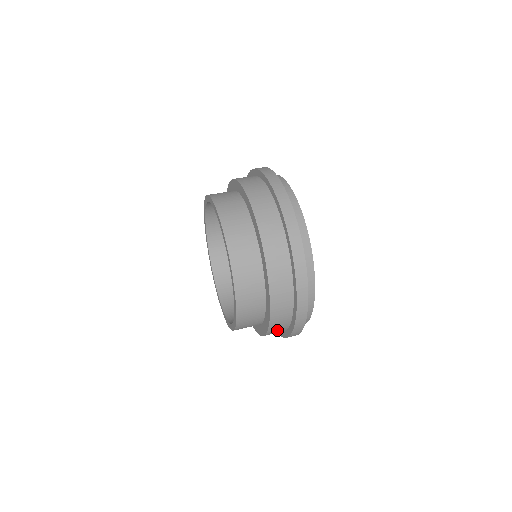
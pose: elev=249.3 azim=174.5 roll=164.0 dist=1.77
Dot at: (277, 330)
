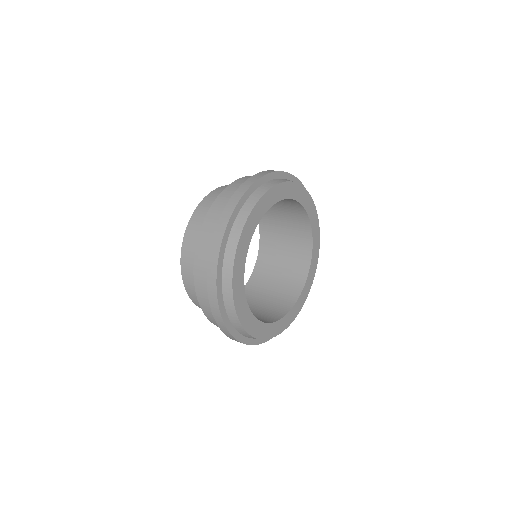
Dot at: occluded
